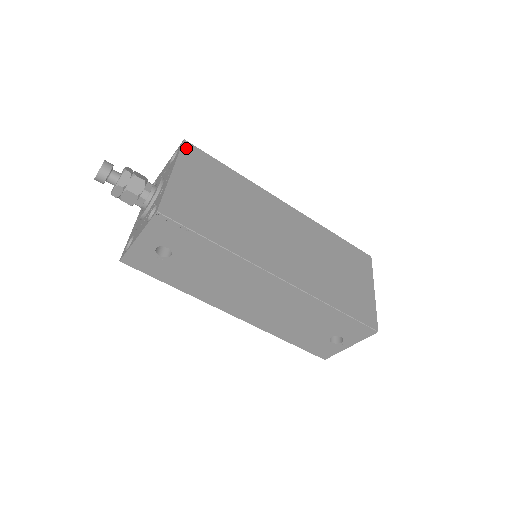
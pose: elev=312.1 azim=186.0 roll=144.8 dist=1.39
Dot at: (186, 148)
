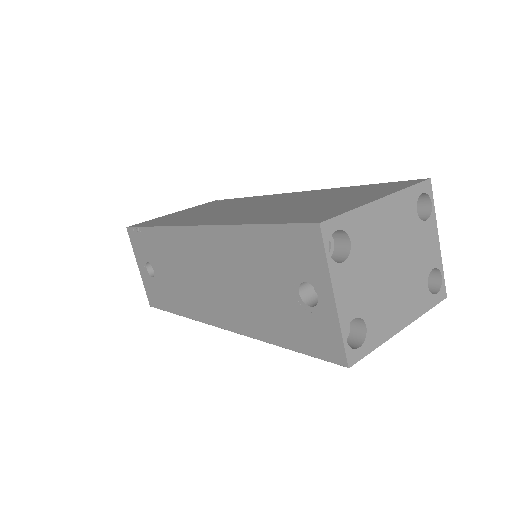
Dot at: occluded
